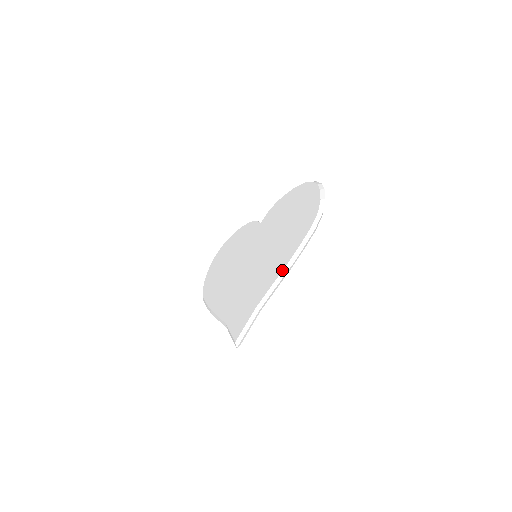
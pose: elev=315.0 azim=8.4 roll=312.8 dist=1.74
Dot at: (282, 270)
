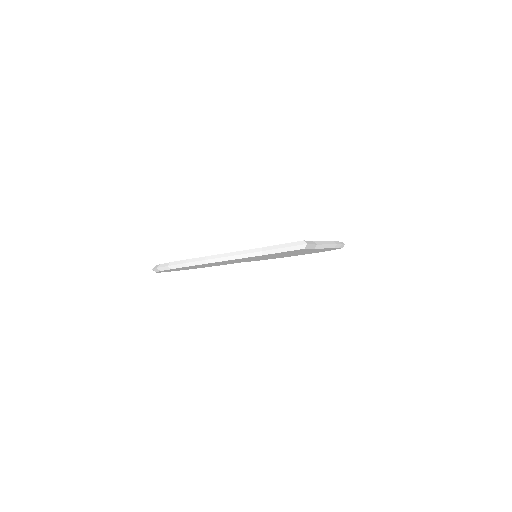
Dot at: (329, 241)
